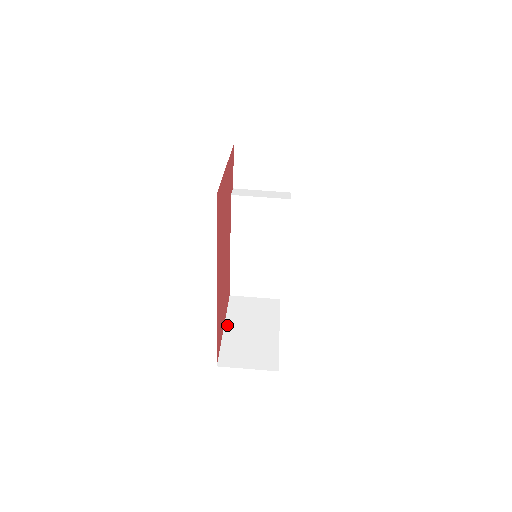
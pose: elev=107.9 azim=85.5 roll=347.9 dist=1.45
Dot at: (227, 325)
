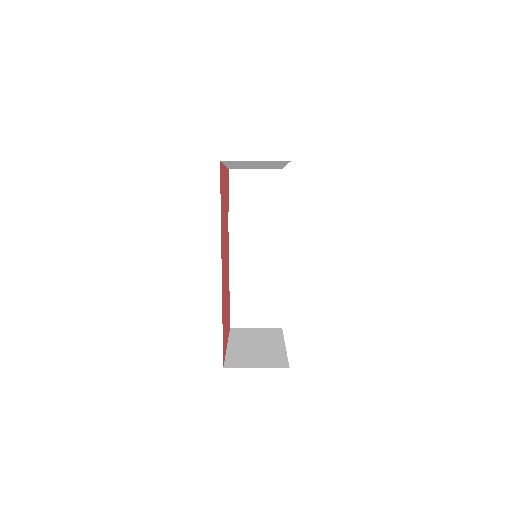
Dot at: (230, 344)
